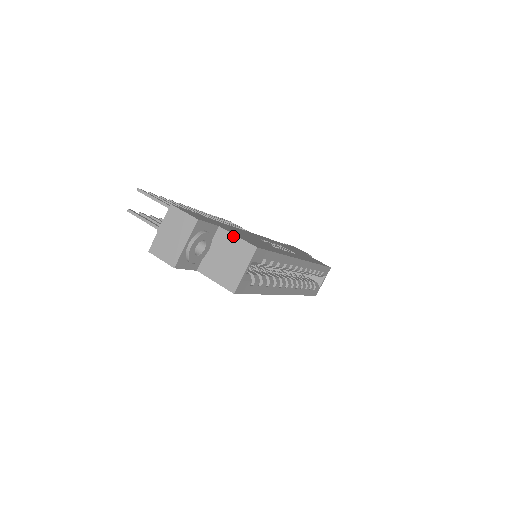
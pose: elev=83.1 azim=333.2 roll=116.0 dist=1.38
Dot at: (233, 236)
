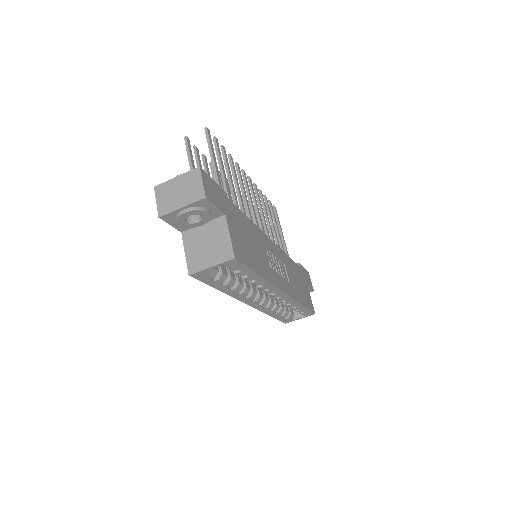
Dot at: (227, 232)
